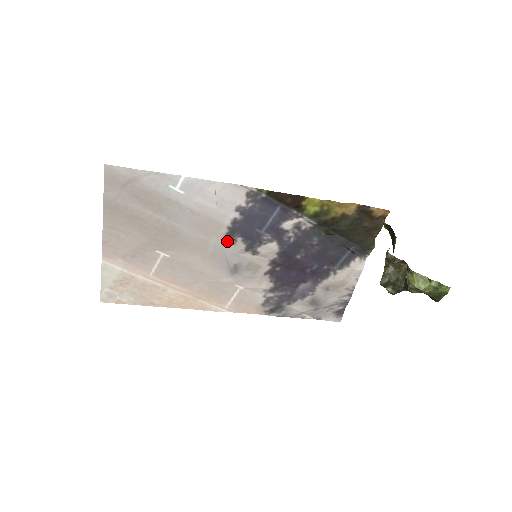
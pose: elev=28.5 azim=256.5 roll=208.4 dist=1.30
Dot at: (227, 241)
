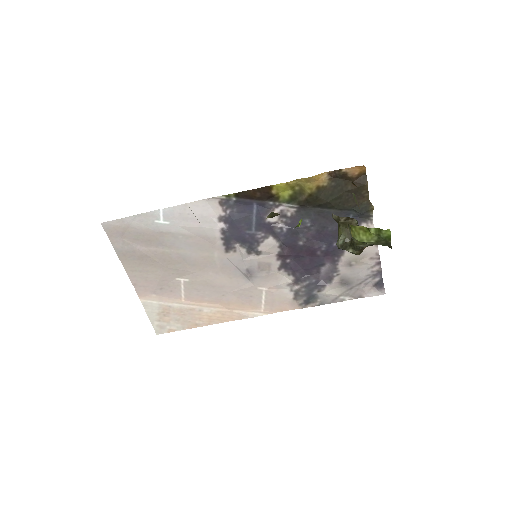
Dot at: (228, 251)
